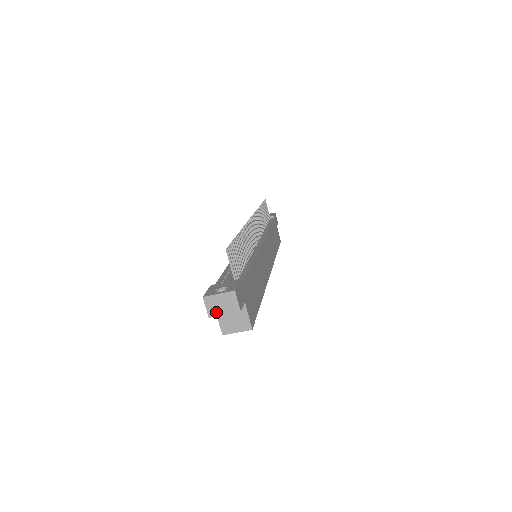
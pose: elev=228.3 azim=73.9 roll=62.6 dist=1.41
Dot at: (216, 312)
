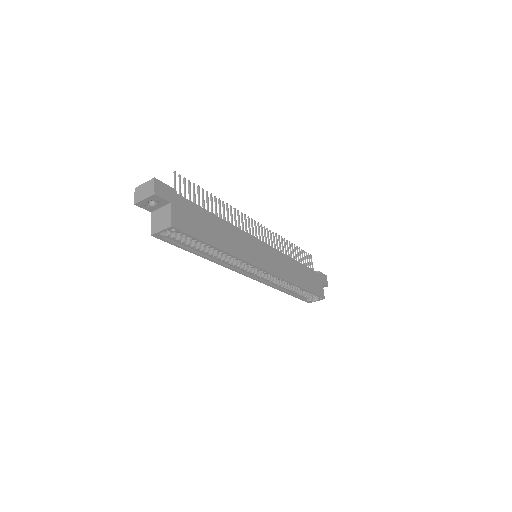
Dot at: (140, 198)
